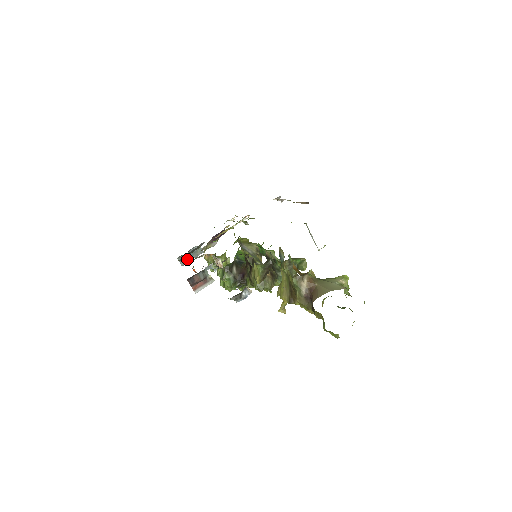
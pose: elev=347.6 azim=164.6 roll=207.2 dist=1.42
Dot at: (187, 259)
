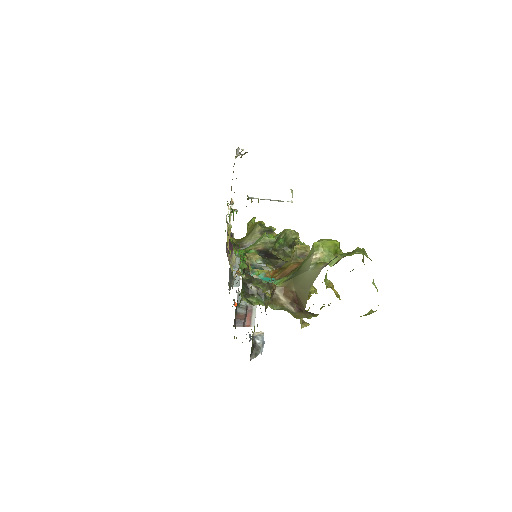
Dot at: (236, 278)
